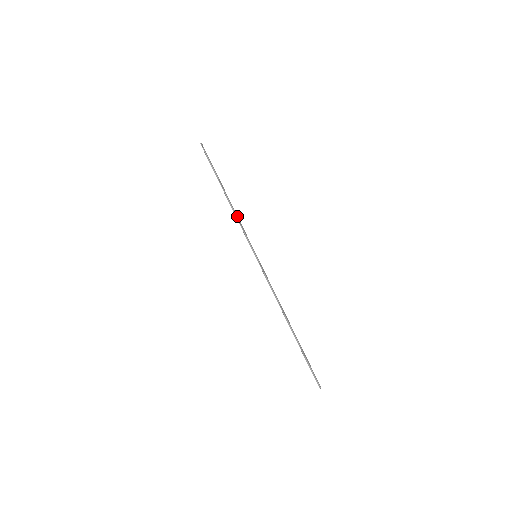
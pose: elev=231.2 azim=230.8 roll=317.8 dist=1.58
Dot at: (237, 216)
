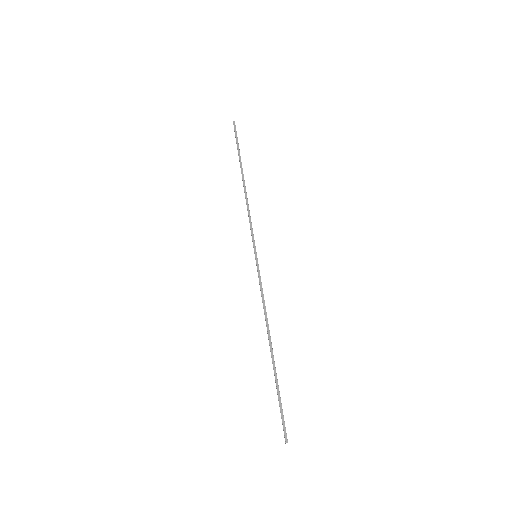
Dot at: (248, 206)
